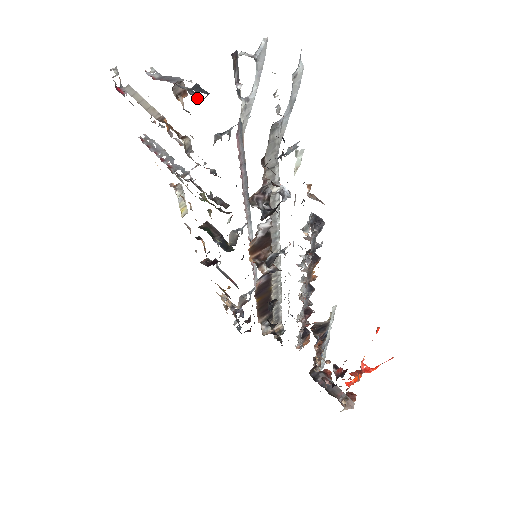
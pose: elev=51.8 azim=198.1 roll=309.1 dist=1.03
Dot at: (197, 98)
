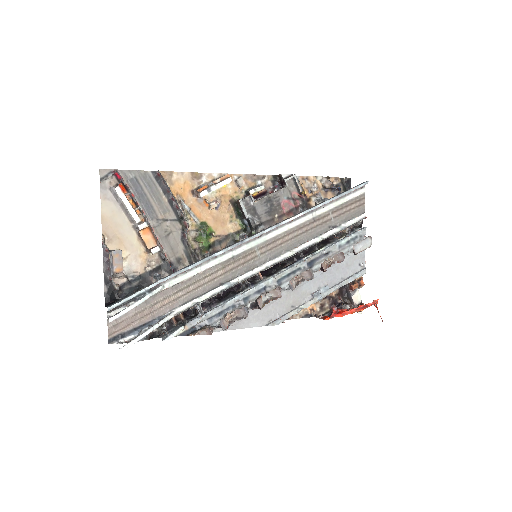
Dot at: (119, 299)
